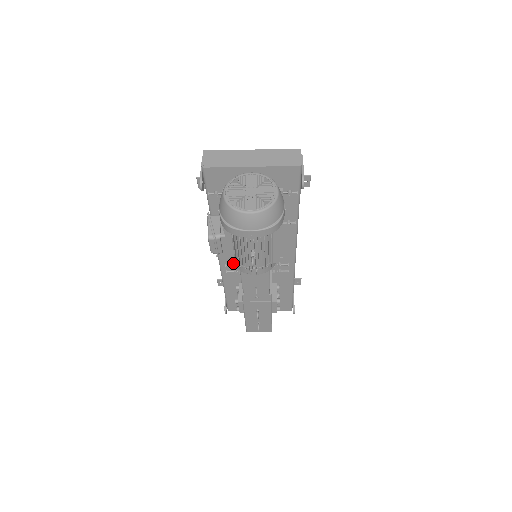
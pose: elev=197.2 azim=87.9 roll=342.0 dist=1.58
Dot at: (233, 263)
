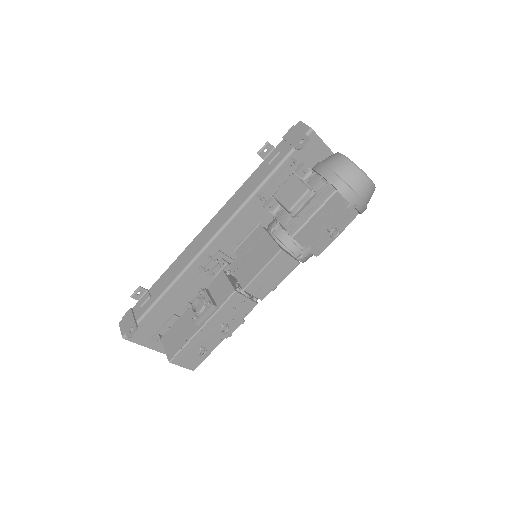
Dot at: (280, 238)
